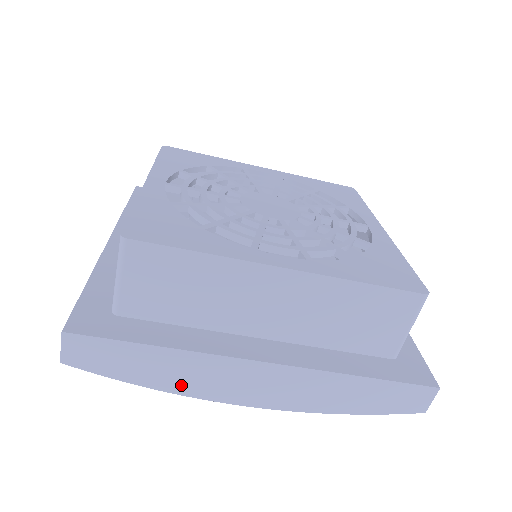
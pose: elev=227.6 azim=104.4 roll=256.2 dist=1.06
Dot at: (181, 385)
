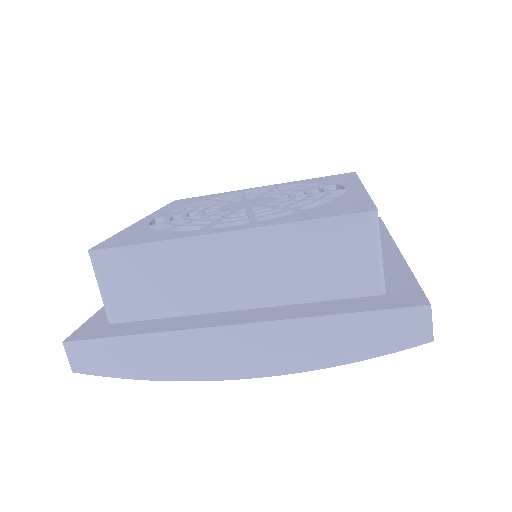
Dot at: (172, 370)
